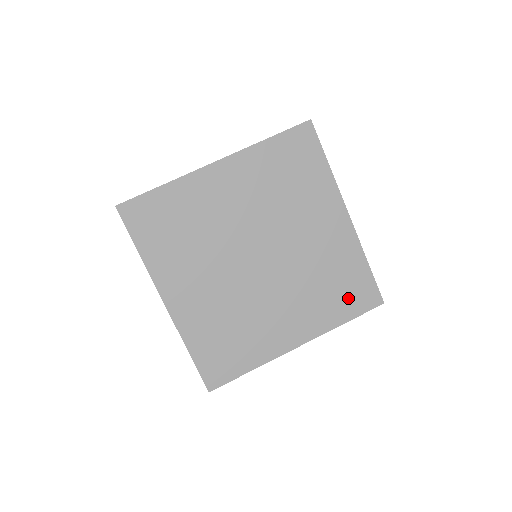
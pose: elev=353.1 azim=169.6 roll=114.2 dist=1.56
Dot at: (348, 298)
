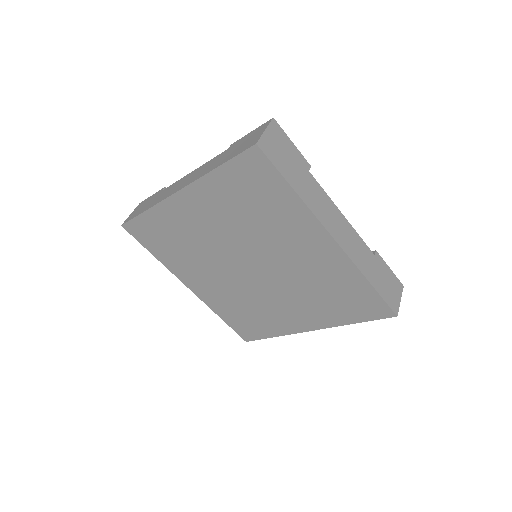
Dot at: (352, 307)
